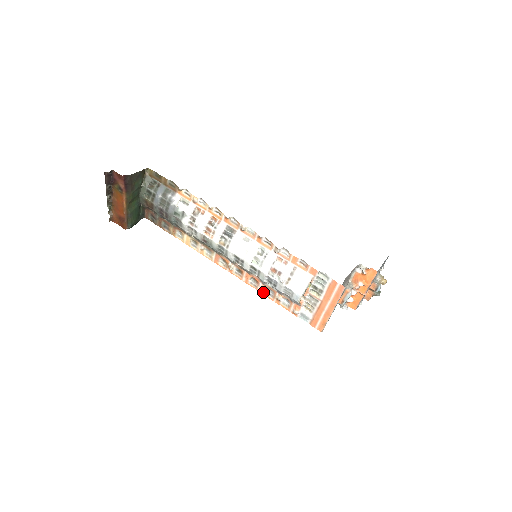
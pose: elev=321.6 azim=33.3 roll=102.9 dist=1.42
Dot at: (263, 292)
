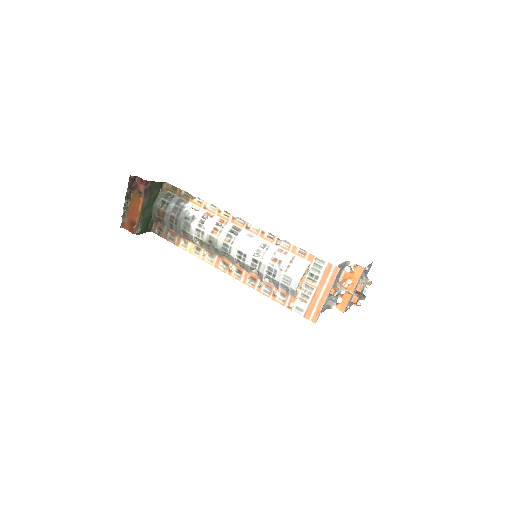
Dot at: (260, 290)
